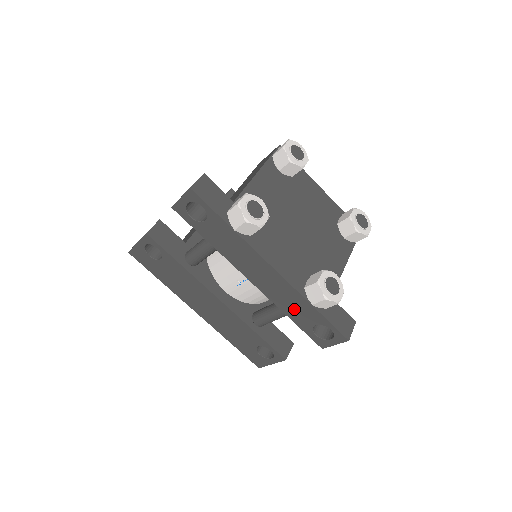
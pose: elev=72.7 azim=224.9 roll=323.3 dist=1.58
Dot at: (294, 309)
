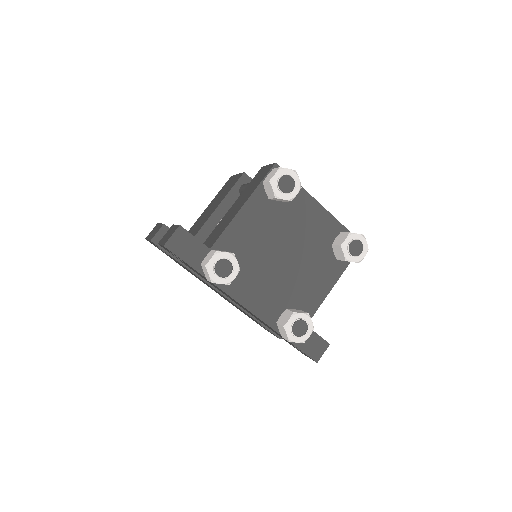
Dot at: occluded
